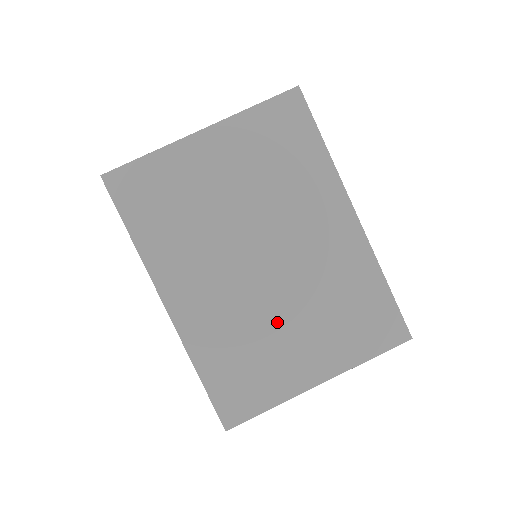
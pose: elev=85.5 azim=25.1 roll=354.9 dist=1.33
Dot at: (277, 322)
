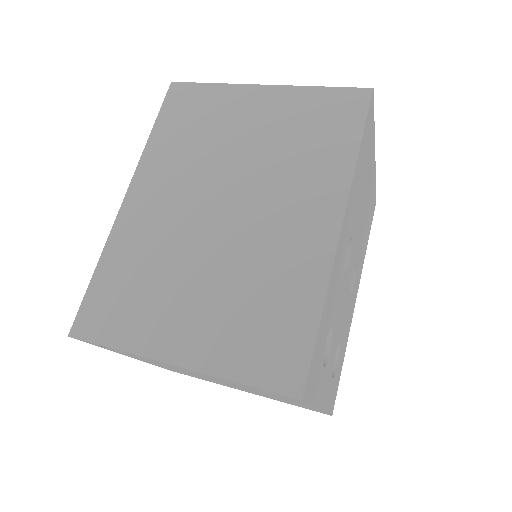
Dot at: (189, 272)
